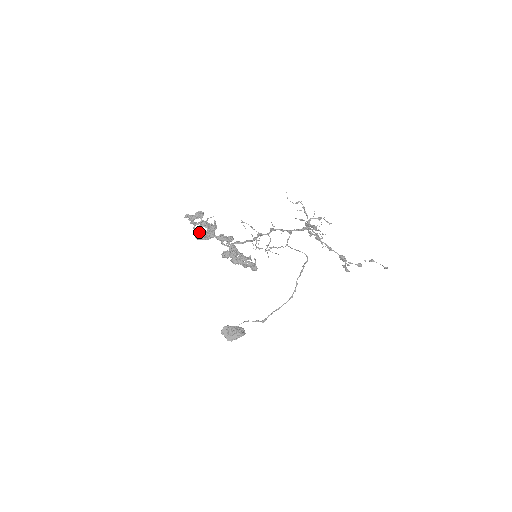
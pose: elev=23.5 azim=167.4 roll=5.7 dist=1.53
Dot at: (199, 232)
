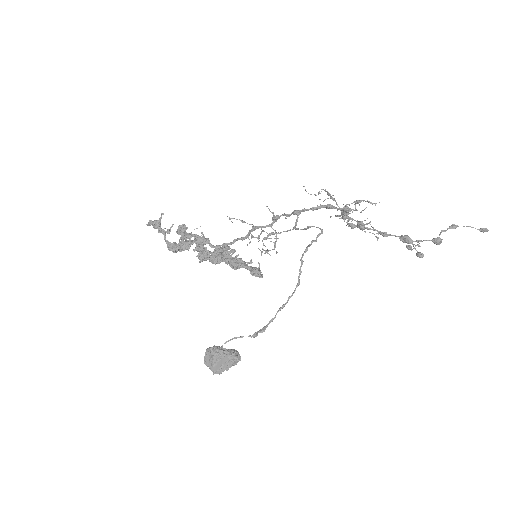
Dot at: (174, 243)
